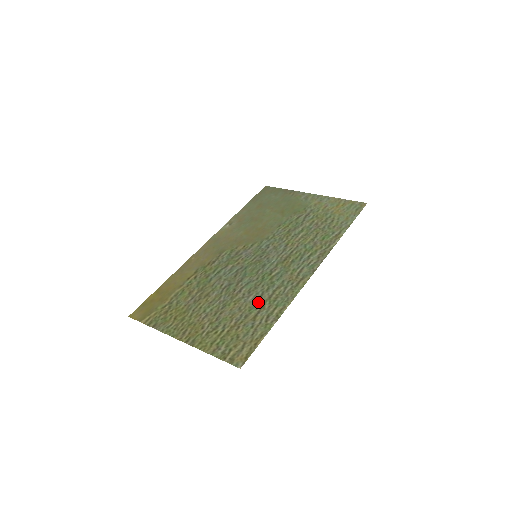
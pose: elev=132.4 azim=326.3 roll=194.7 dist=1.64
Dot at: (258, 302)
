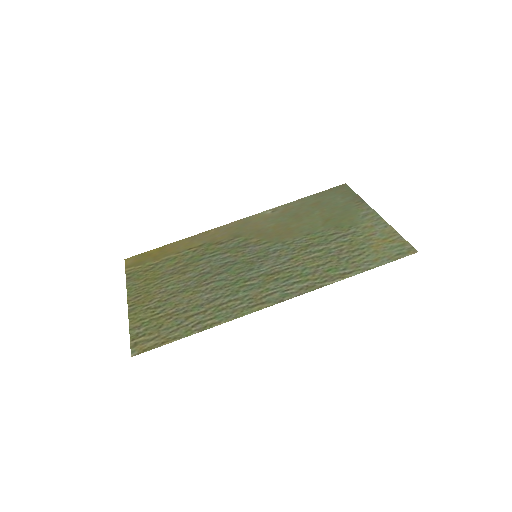
Dot at: (207, 304)
